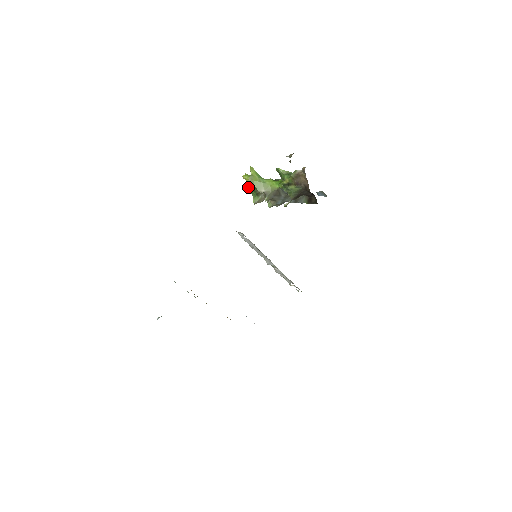
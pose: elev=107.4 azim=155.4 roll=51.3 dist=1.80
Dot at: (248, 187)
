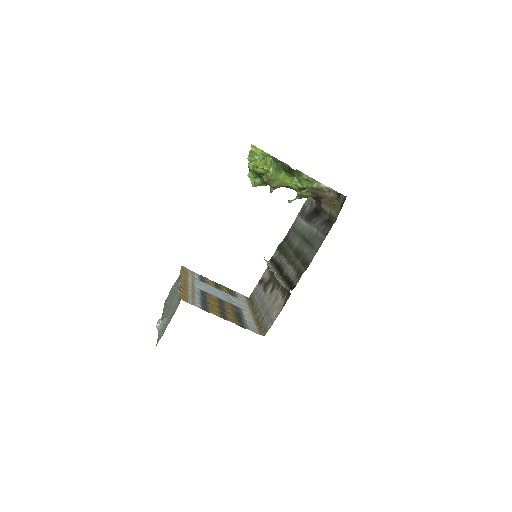
Dot at: (250, 165)
